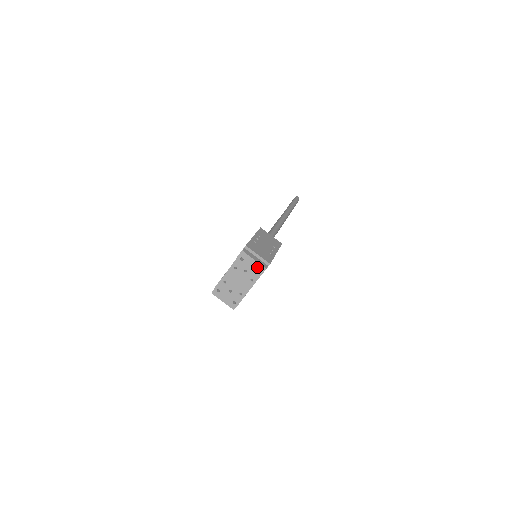
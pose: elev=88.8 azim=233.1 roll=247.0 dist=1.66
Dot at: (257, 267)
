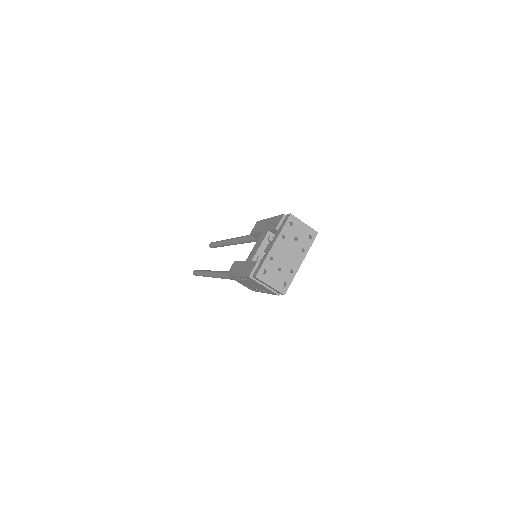
Dot at: (308, 232)
